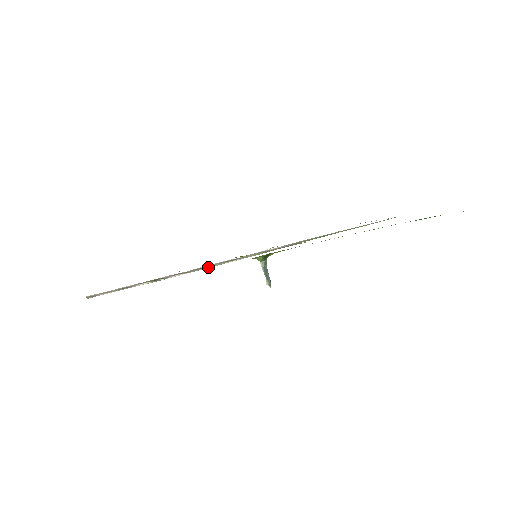
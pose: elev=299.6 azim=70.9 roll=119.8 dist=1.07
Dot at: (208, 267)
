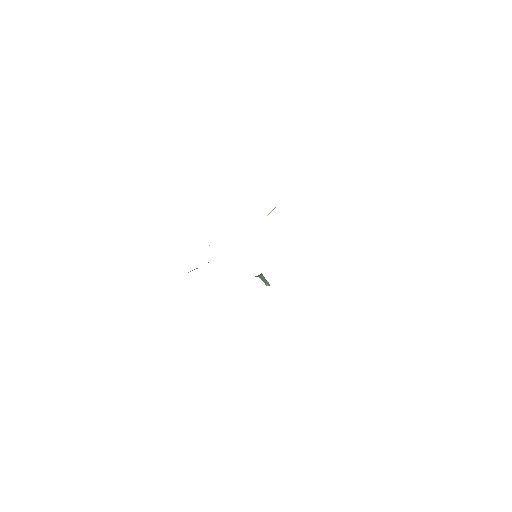
Dot at: occluded
